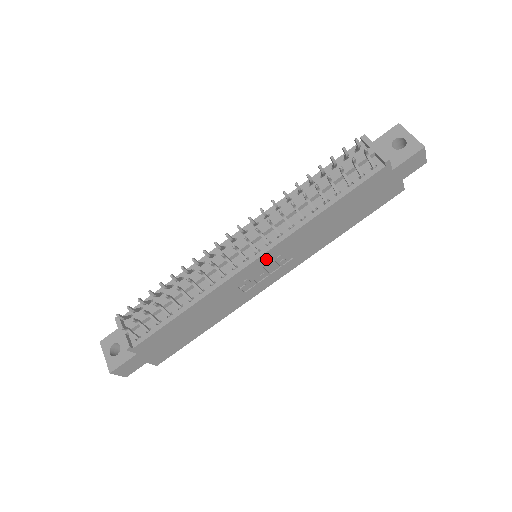
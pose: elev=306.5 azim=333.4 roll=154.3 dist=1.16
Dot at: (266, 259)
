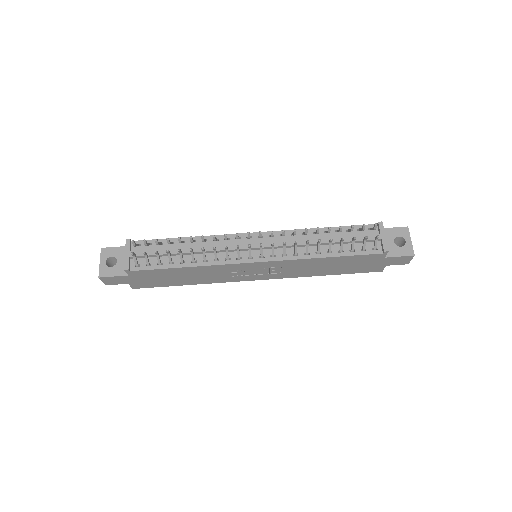
Dot at: (264, 265)
